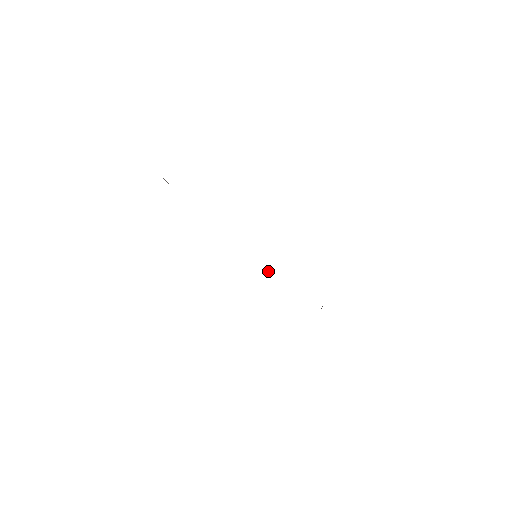
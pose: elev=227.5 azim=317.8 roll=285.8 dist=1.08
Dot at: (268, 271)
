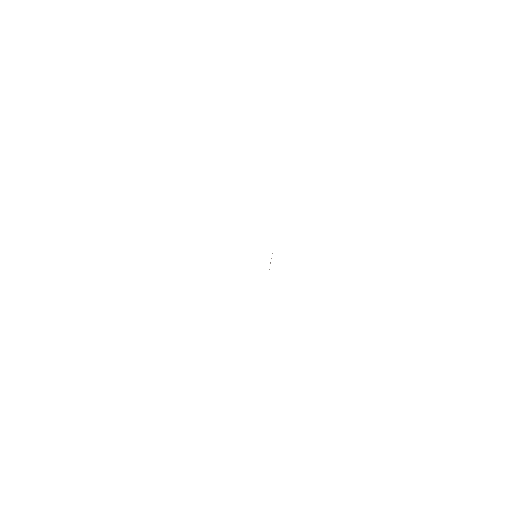
Dot at: occluded
